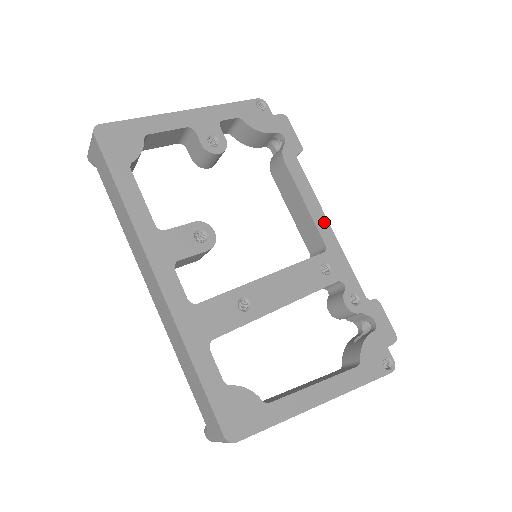
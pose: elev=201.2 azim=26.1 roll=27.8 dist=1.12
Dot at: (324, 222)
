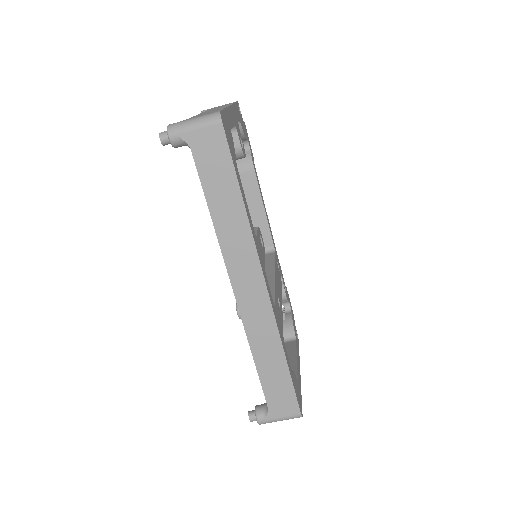
Dot at: occluded
